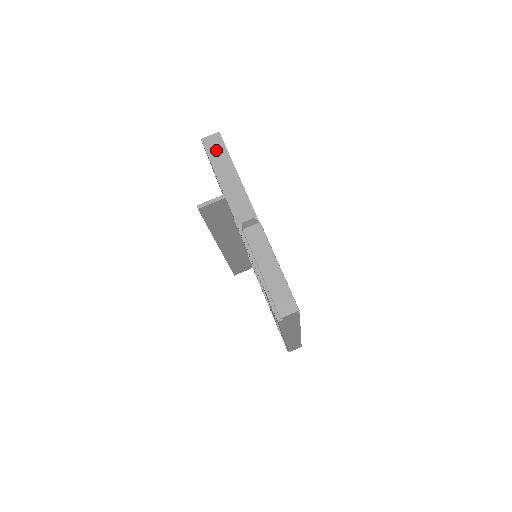
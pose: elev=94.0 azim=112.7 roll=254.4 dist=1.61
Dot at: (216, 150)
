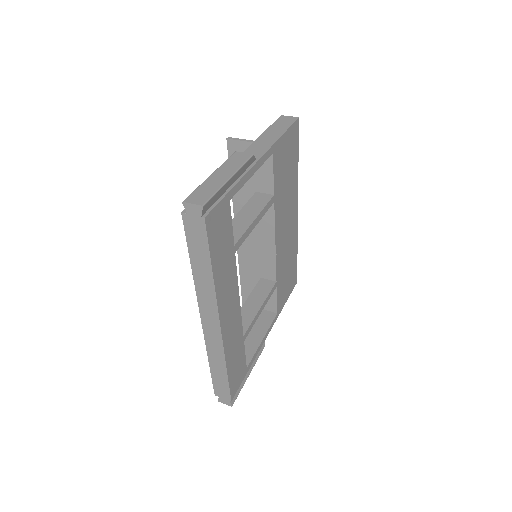
Dot at: (283, 123)
